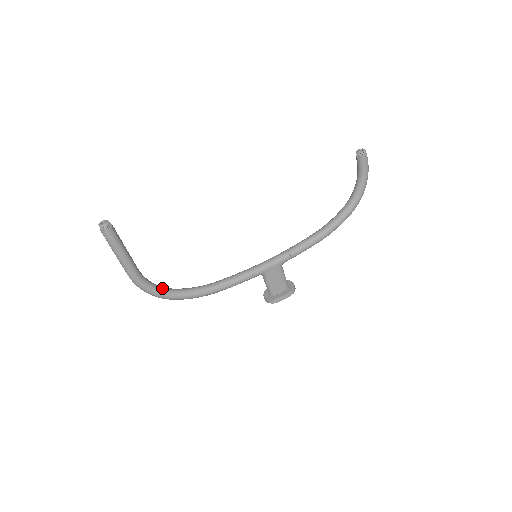
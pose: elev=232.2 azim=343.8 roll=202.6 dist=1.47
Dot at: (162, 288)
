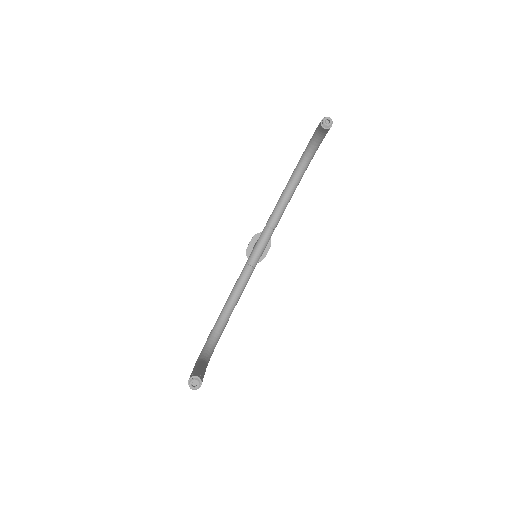
Dot at: (212, 345)
